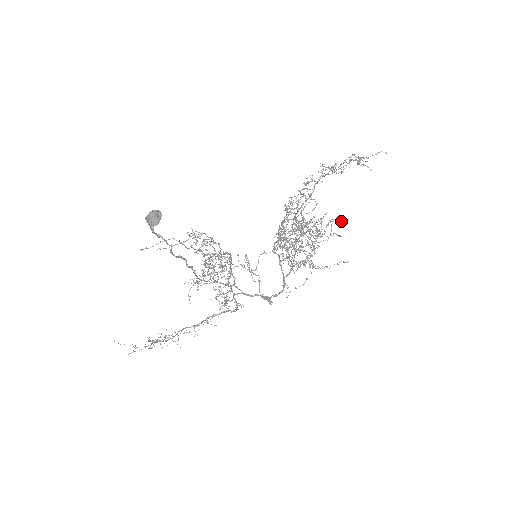
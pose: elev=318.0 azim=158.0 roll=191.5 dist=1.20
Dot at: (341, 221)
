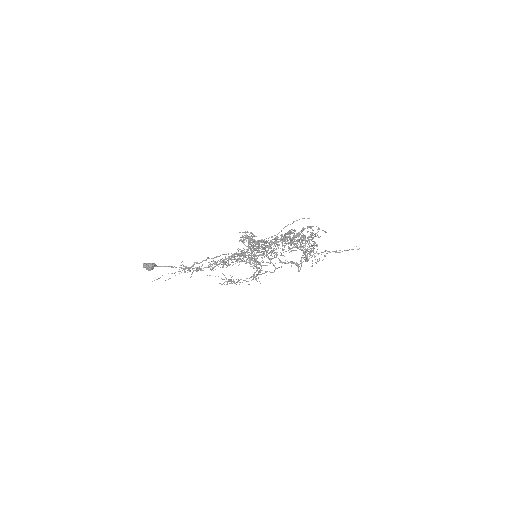
Dot at: (324, 231)
